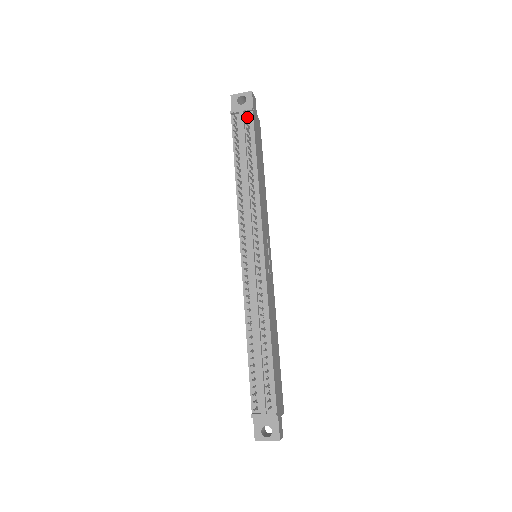
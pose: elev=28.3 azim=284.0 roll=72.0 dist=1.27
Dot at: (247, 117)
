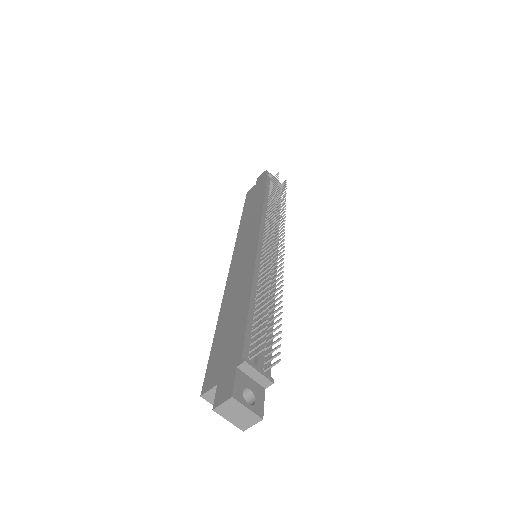
Dot at: (278, 187)
